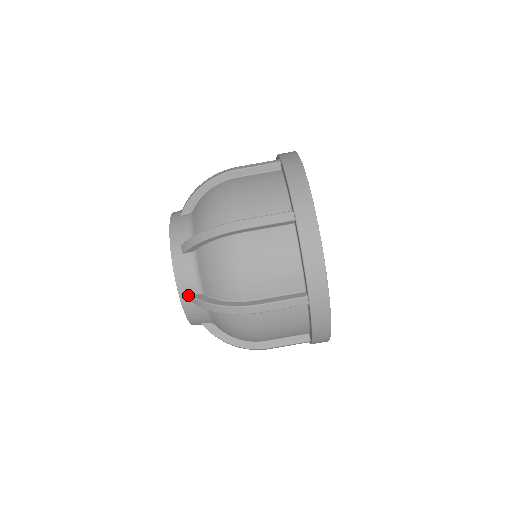
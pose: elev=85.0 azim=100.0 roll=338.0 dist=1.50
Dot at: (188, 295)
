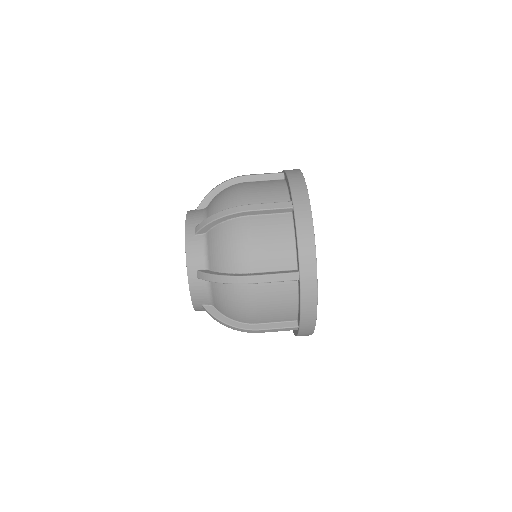
Dot at: (193, 229)
